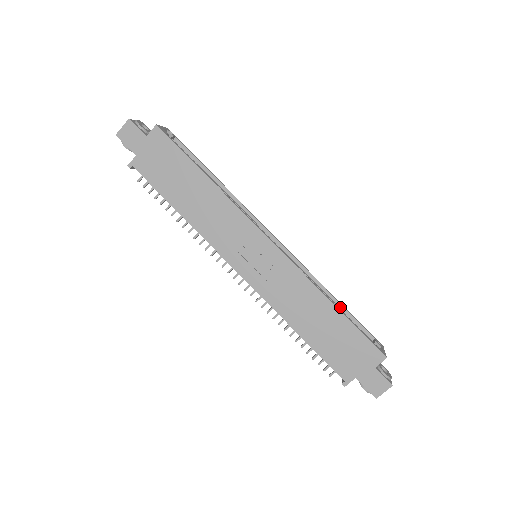
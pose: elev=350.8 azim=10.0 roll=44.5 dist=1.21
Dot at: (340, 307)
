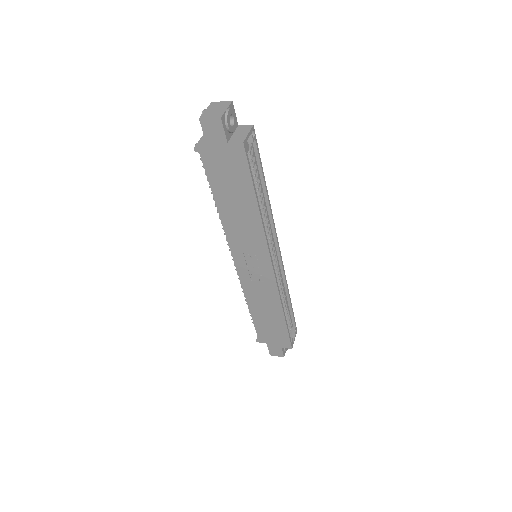
Dot at: (289, 304)
